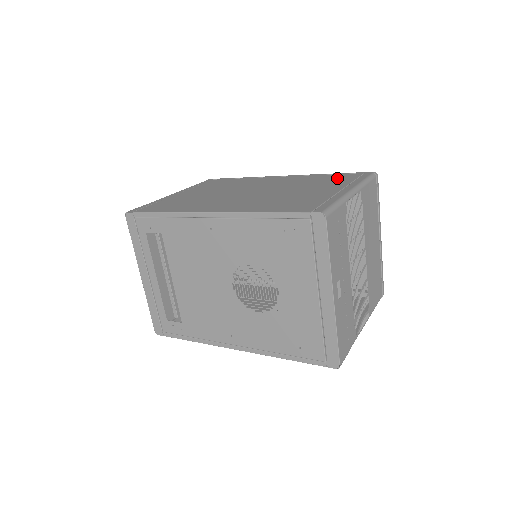
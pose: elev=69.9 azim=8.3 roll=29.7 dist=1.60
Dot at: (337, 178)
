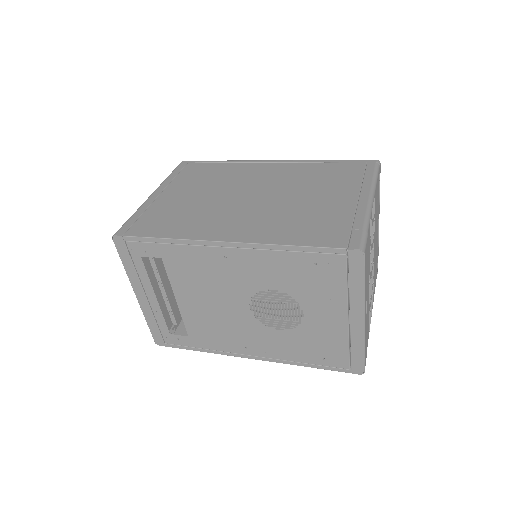
Dot at: (341, 172)
